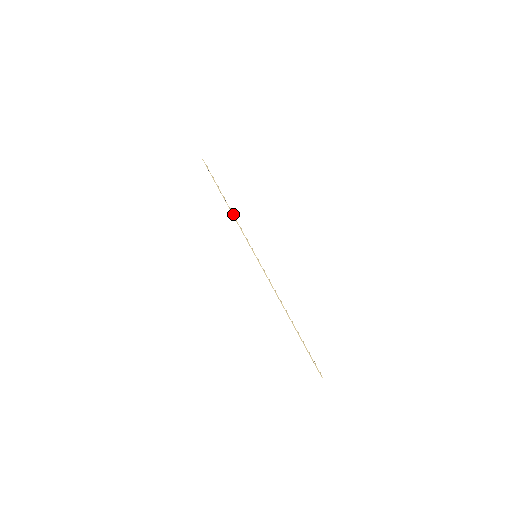
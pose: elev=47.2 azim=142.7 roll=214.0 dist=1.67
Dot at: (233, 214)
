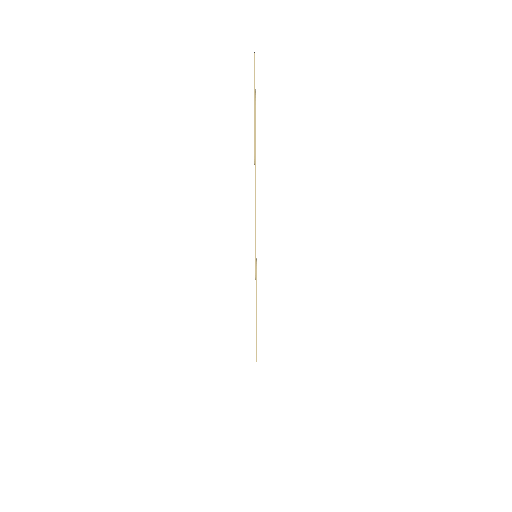
Dot at: occluded
